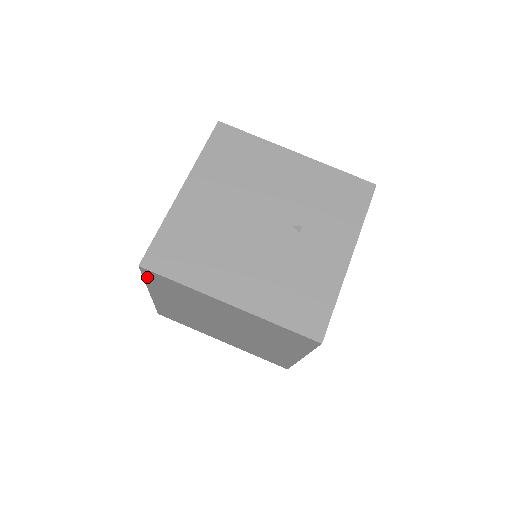
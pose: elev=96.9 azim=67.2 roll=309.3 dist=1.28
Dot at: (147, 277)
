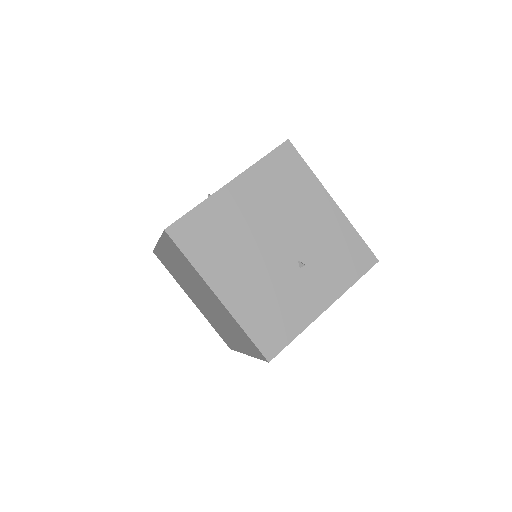
Dot at: (165, 237)
